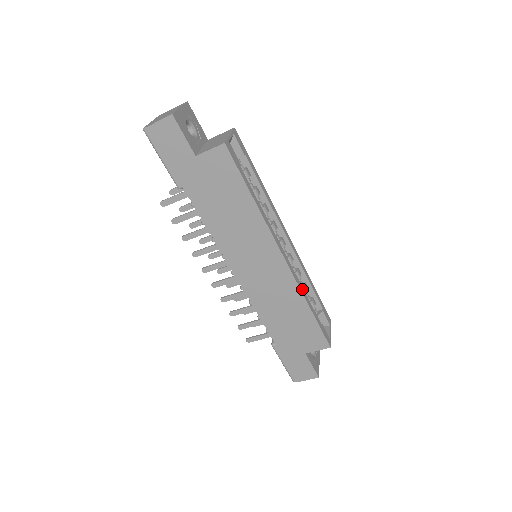
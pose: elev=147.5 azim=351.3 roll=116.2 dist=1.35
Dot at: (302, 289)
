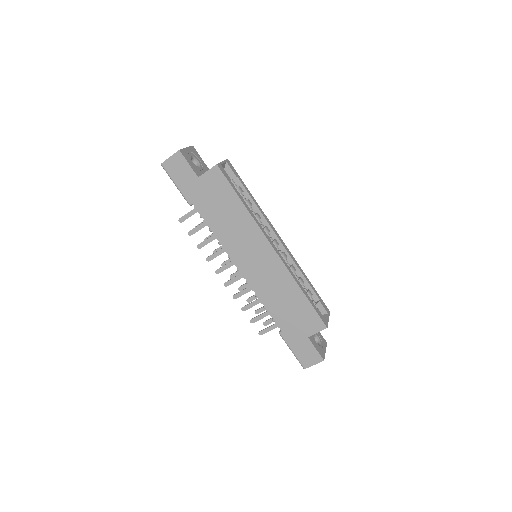
Dot at: (294, 276)
